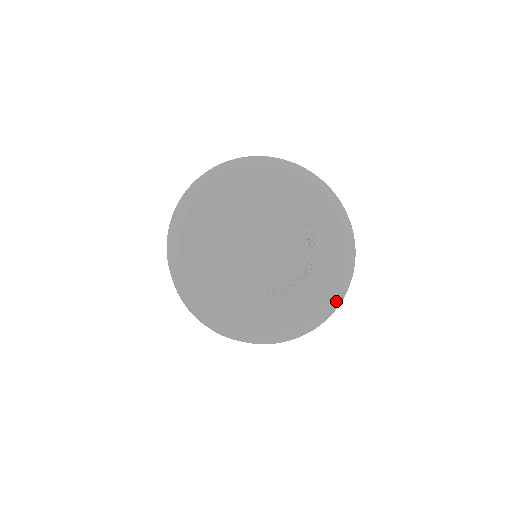
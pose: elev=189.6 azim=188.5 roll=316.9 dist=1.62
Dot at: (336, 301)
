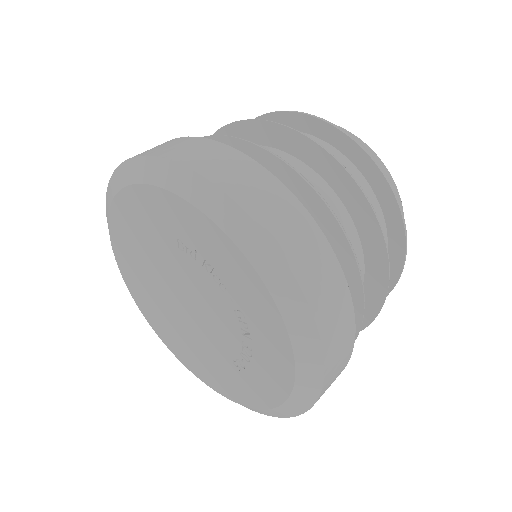
Dot at: (309, 348)
